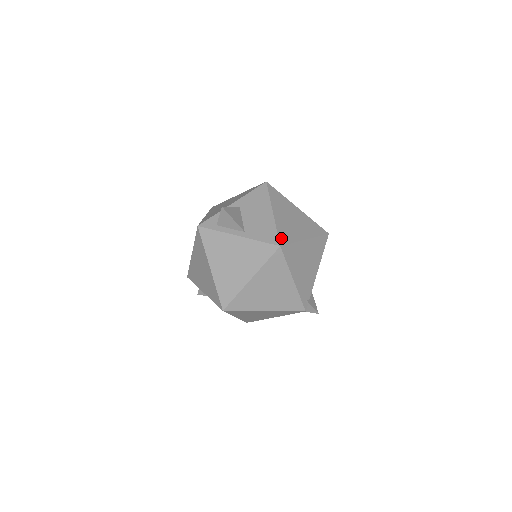
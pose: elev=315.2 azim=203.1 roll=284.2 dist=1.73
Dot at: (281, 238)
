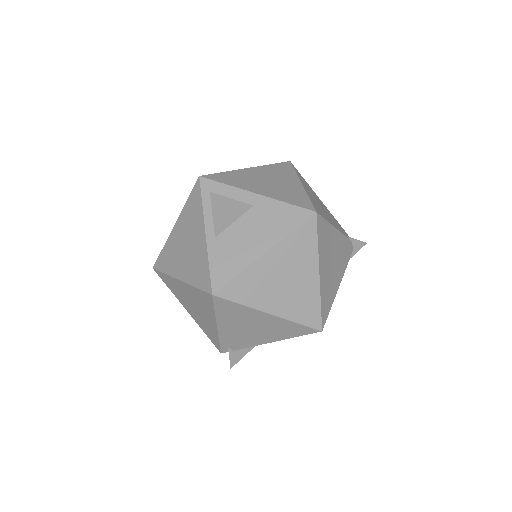
Dot at: (229, 288)
